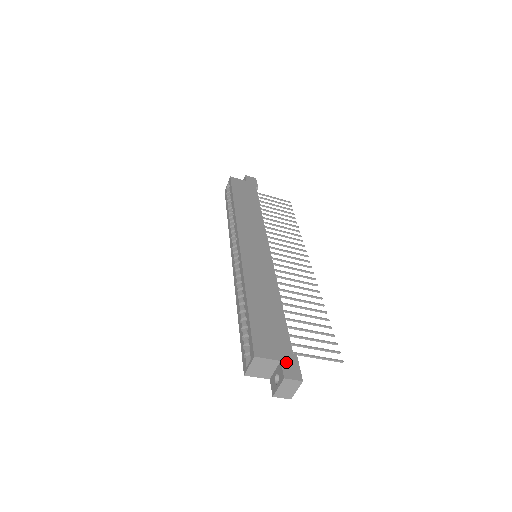
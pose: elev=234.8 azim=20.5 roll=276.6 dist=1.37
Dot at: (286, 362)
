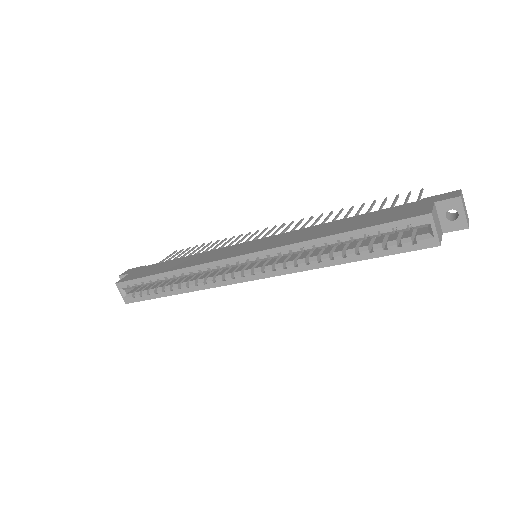
Dot at: (435, 200)
